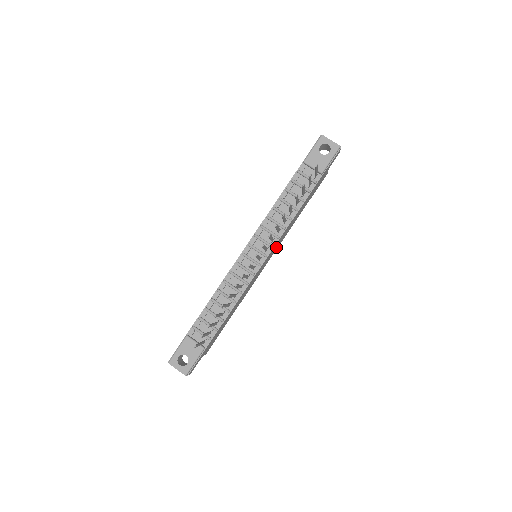
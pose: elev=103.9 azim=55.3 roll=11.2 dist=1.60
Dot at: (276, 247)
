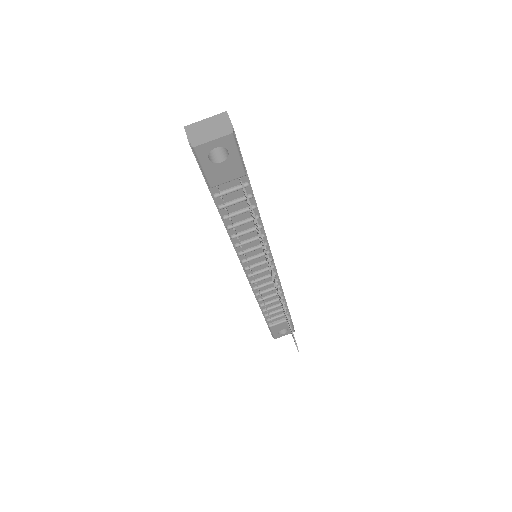
Dot at: occluded
